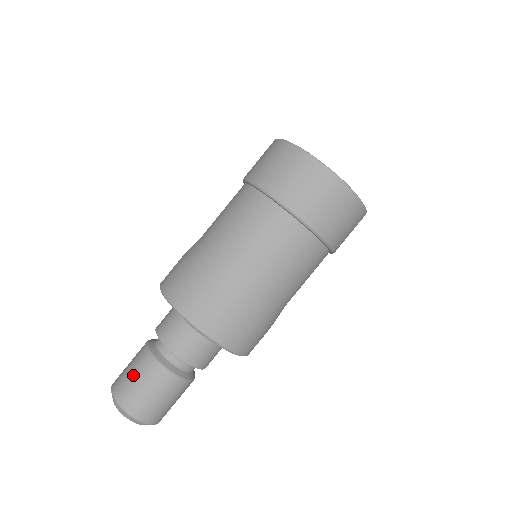
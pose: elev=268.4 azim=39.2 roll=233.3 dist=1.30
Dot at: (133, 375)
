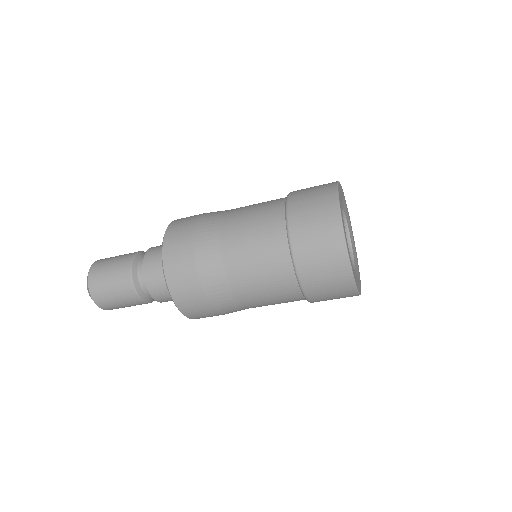
Dot at: (123, 306)
